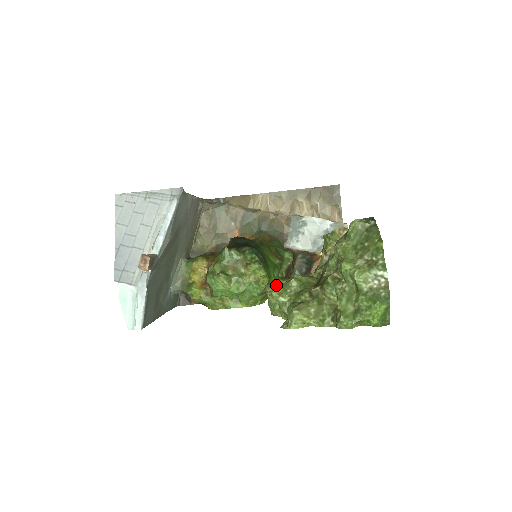
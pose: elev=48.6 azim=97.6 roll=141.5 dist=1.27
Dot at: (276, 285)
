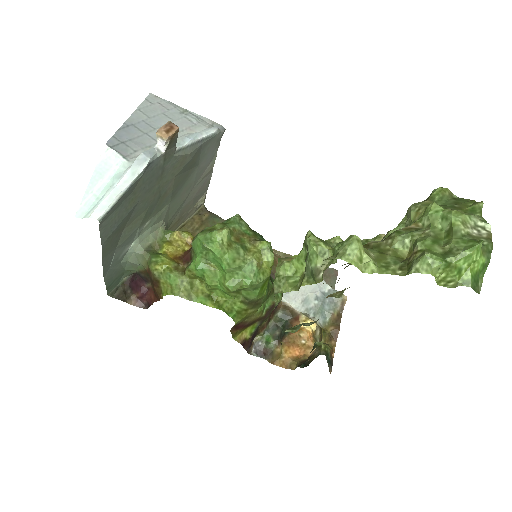
Dot at: (314, 235)
